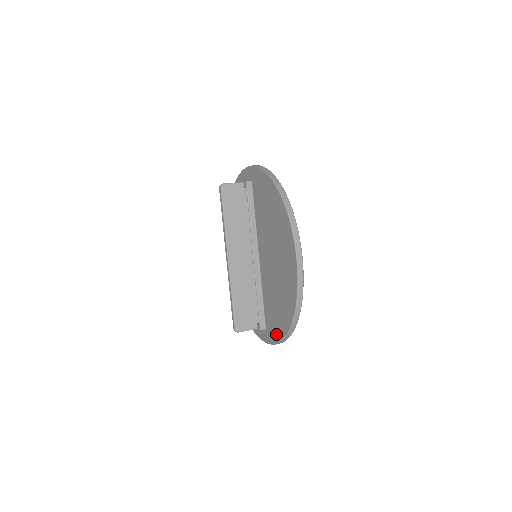
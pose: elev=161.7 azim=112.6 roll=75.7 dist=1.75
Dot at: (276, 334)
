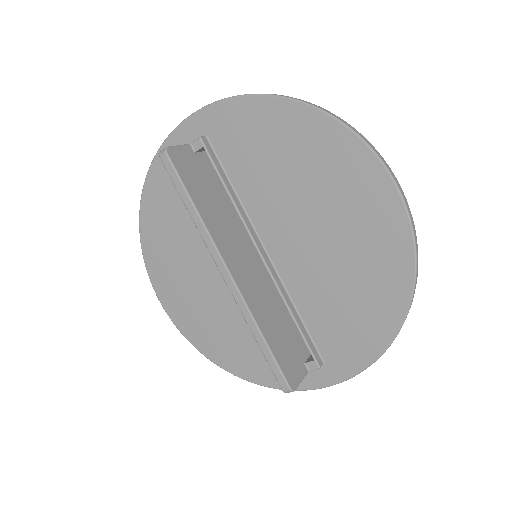
Dot at: (362, 352)
